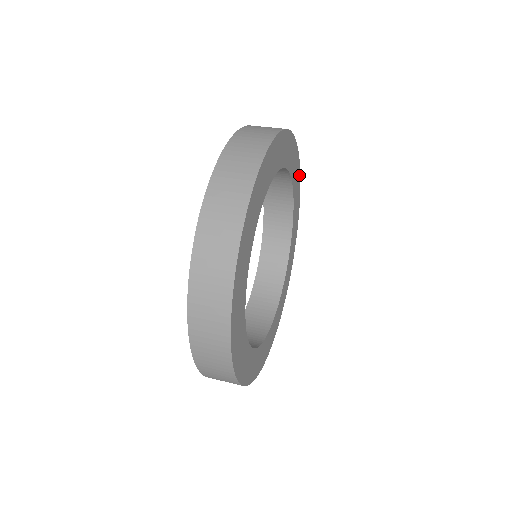
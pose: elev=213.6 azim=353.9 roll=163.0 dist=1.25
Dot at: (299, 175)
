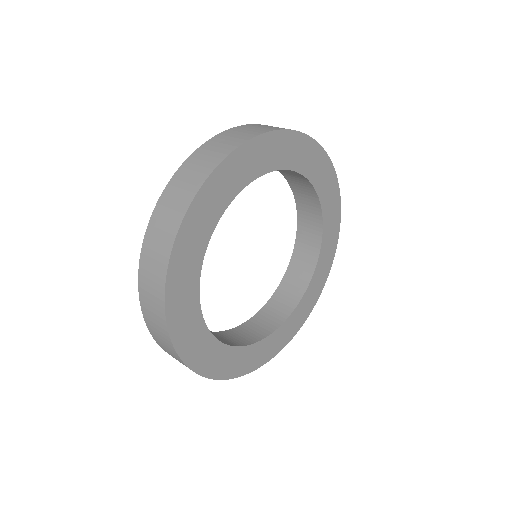
Dot at: (338, 212)
